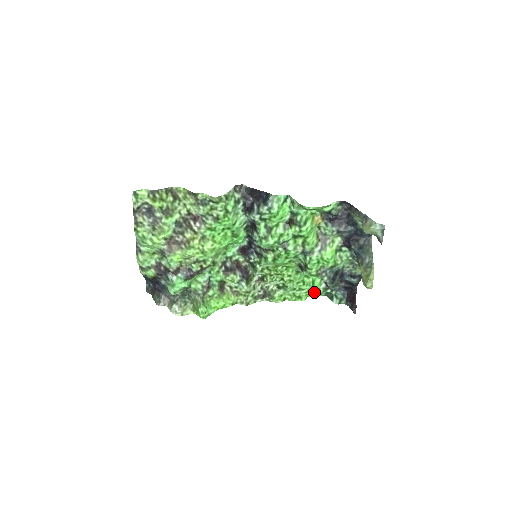
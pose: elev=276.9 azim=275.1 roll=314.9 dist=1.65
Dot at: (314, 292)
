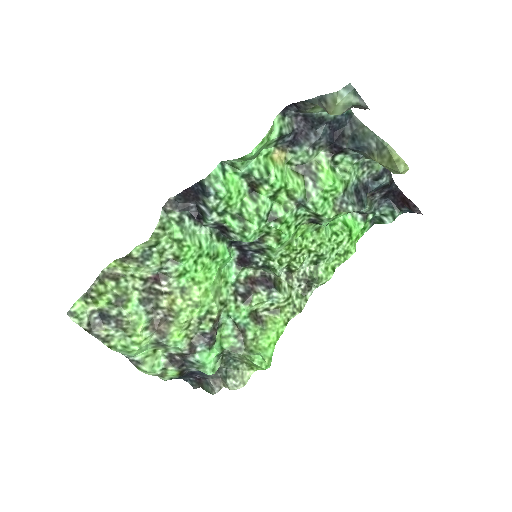
Dot at: (356, 233)
